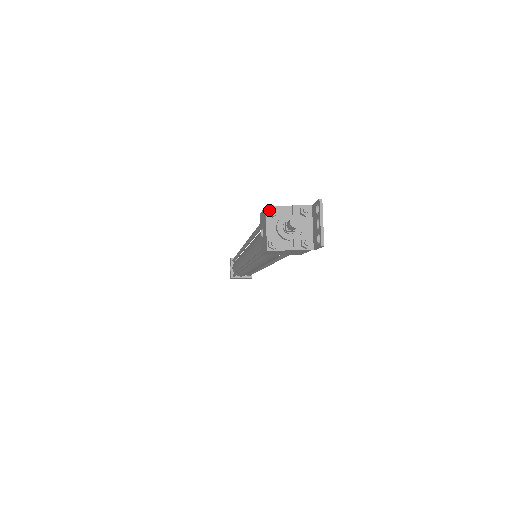
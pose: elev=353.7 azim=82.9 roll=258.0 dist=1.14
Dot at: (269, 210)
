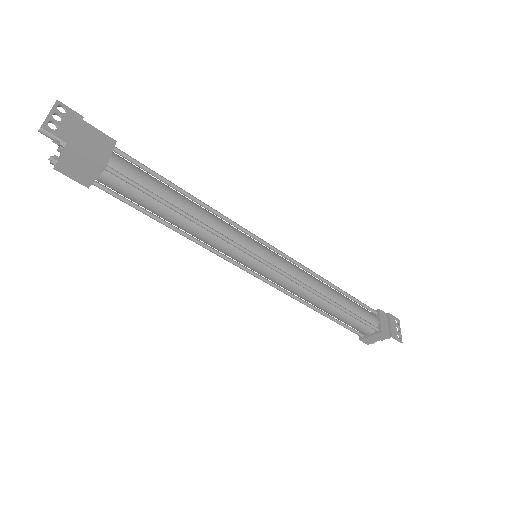
Dot at: occluded
